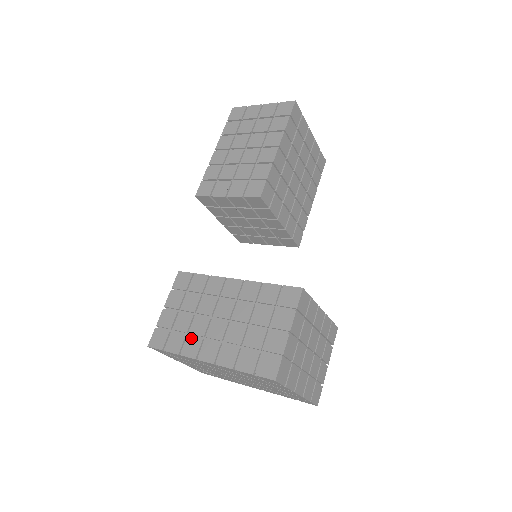
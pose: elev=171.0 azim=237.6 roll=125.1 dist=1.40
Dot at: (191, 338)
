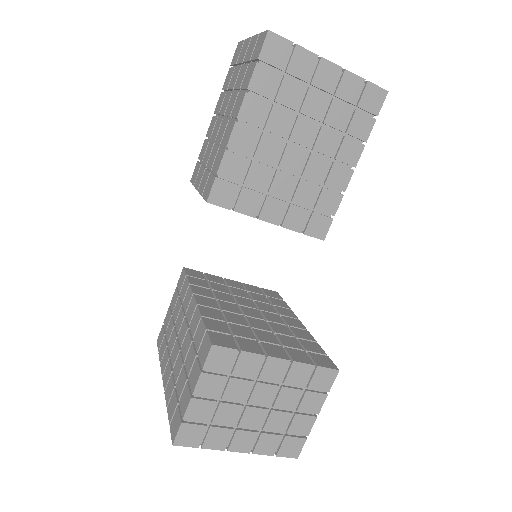
Dot at: (166, 351)
